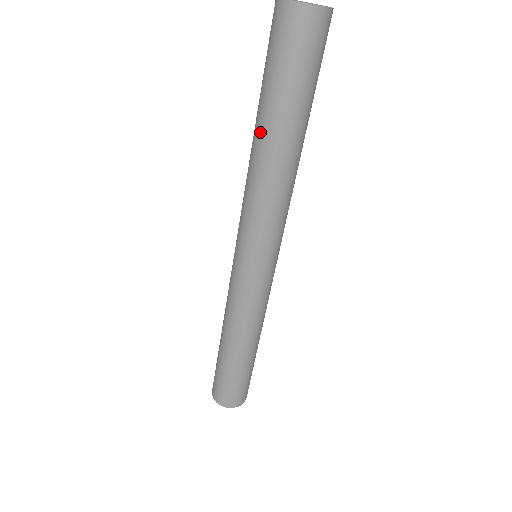
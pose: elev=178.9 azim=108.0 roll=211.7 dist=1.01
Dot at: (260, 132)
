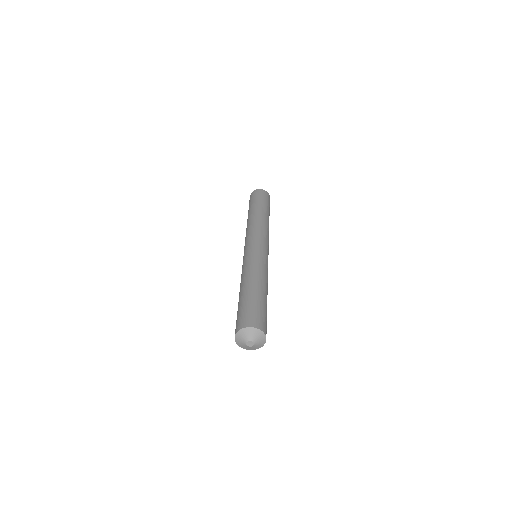
Dot at: occluded
